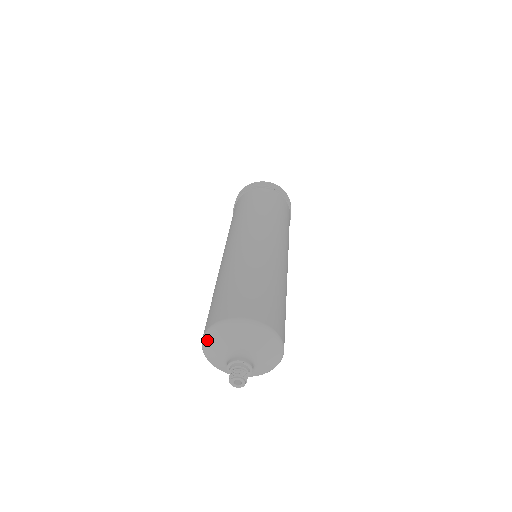
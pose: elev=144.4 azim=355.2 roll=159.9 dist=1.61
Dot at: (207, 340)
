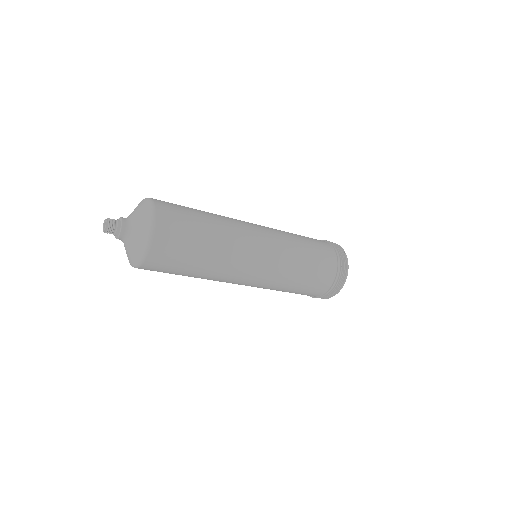
Dot at: occluded
